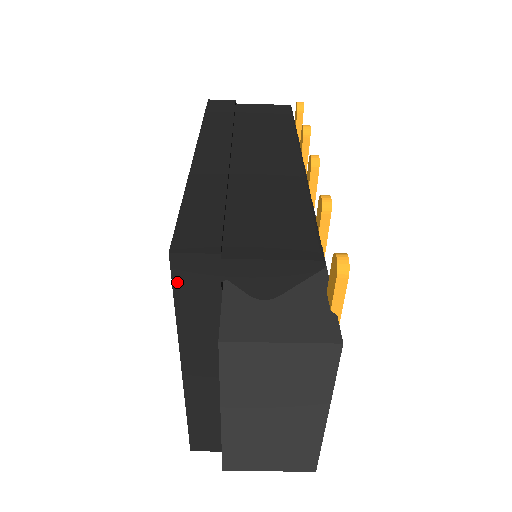
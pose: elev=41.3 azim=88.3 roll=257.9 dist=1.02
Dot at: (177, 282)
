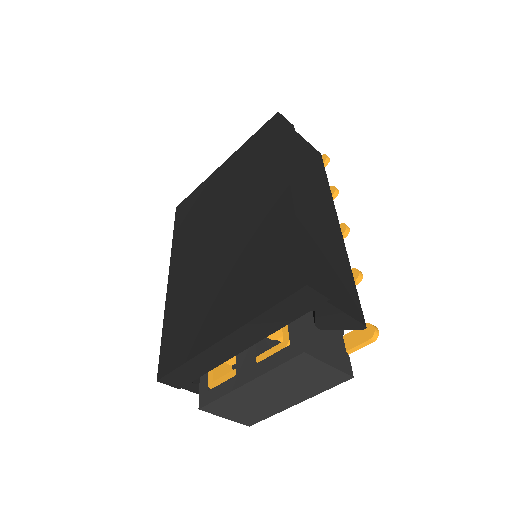
Dot at: (290, 299)
